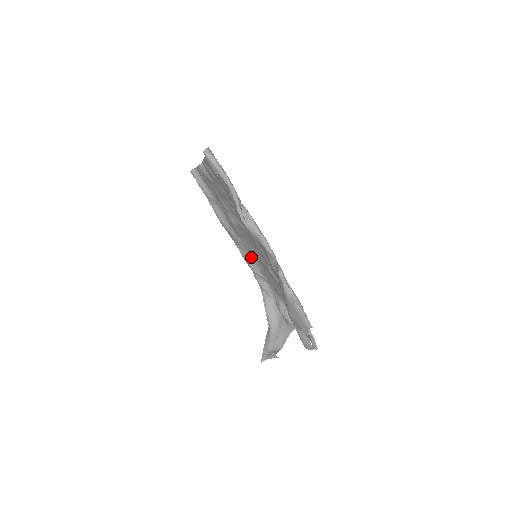
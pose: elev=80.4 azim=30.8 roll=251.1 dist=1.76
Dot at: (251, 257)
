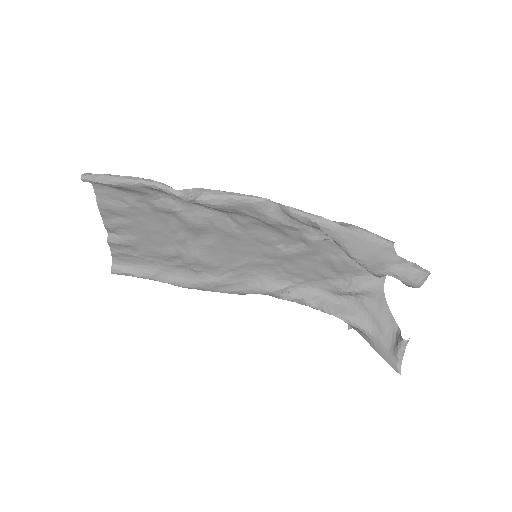
Dot at: (256, 278)
